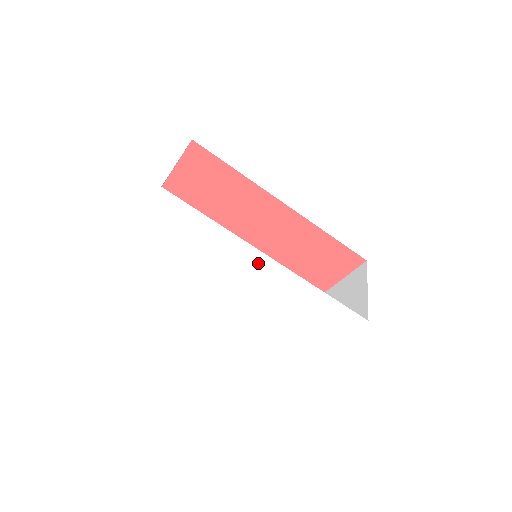
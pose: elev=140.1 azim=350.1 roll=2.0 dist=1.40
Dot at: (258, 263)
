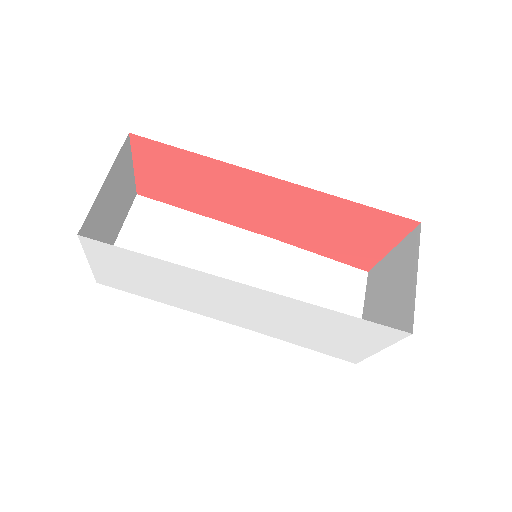
Dot at: (235, 289)
